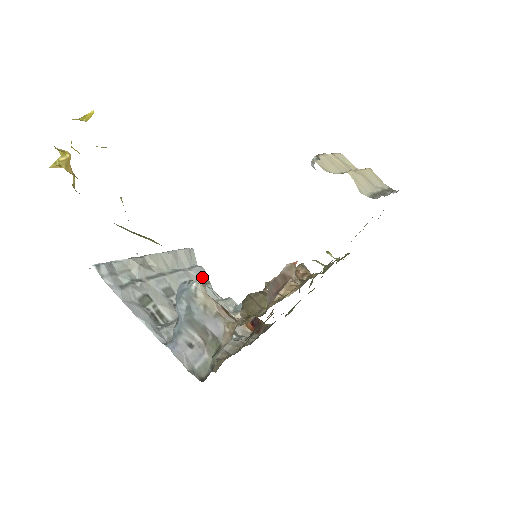
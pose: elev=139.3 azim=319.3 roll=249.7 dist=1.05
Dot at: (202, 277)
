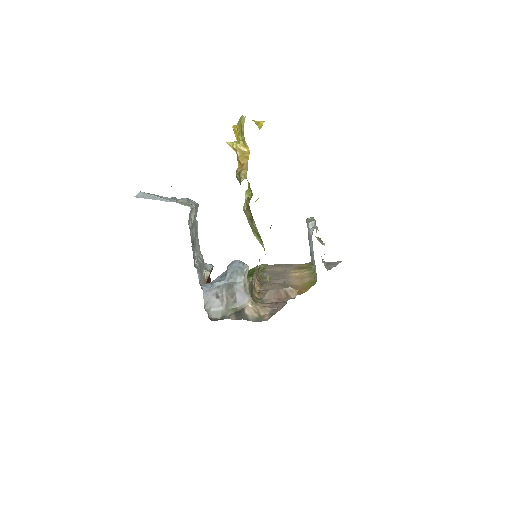
Dot at: (197, 231)
